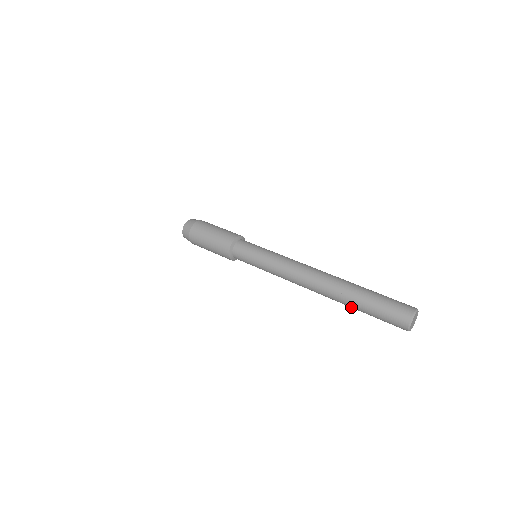
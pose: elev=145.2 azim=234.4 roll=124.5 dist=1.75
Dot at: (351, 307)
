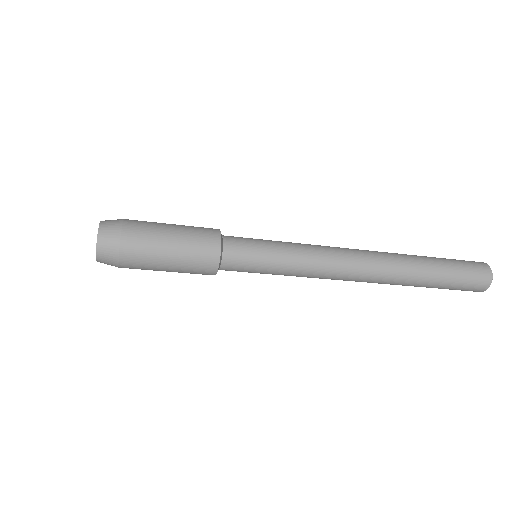
Dot at: (423, 262)
